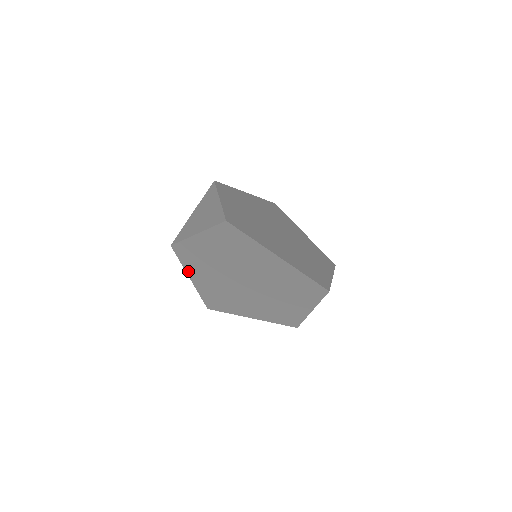
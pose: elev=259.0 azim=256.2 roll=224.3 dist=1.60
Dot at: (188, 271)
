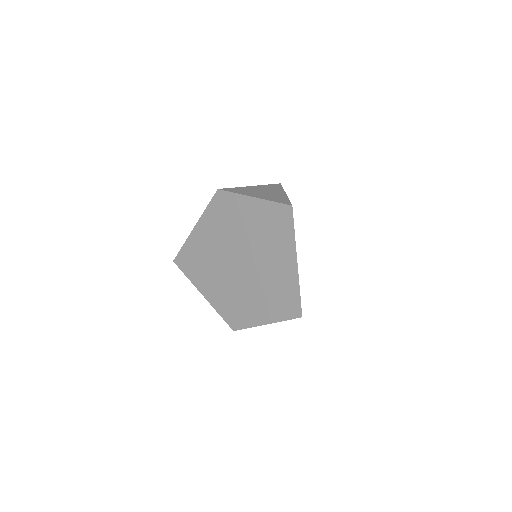
Dot at: (203, 219)
